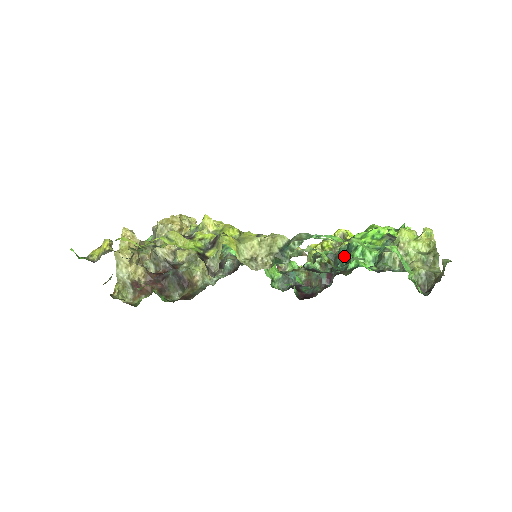
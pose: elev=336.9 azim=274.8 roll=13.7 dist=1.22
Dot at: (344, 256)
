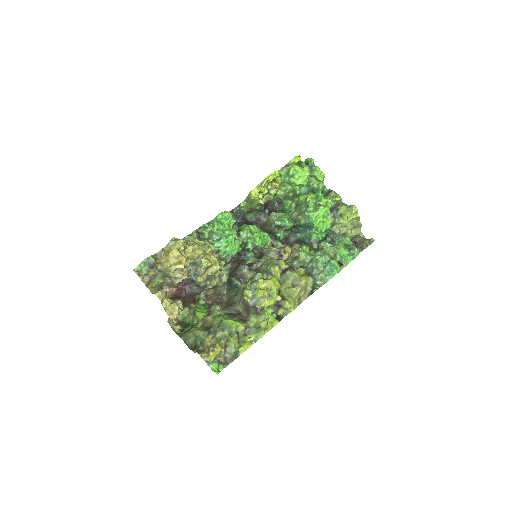
Dot at: (303, 227)
